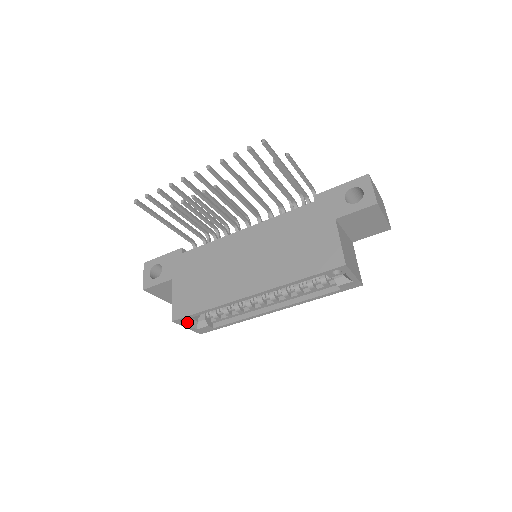
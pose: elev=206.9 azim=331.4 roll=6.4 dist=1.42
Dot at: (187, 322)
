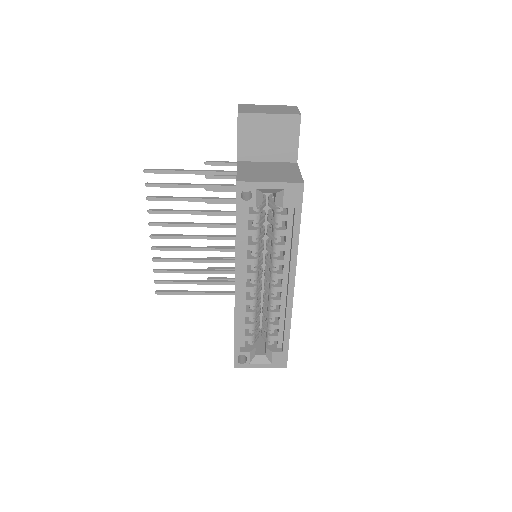
Dot at: (247, 360)
